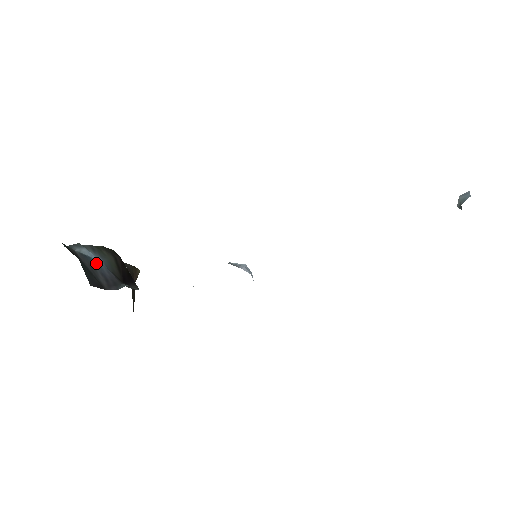
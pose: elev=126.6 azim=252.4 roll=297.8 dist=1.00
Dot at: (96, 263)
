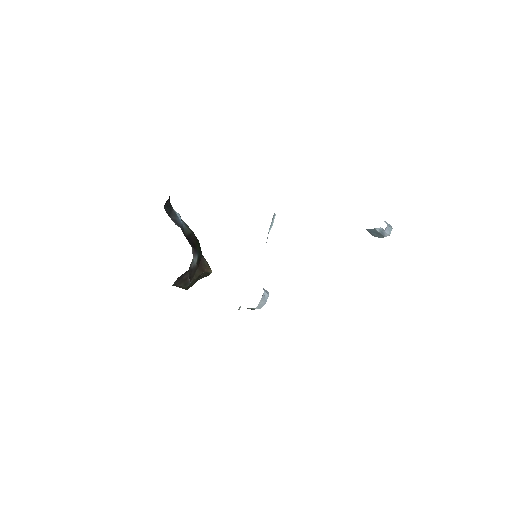
Dot at: (179, 219)
